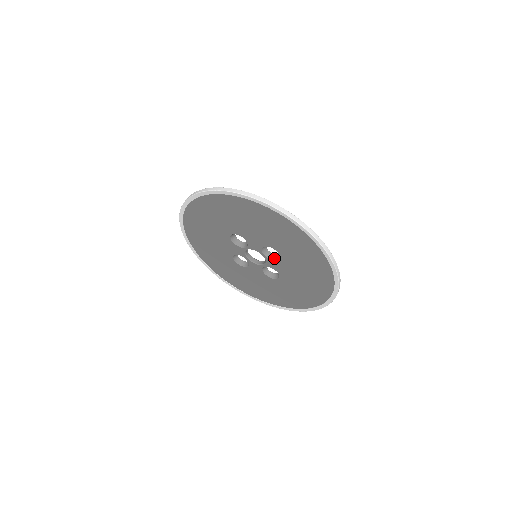
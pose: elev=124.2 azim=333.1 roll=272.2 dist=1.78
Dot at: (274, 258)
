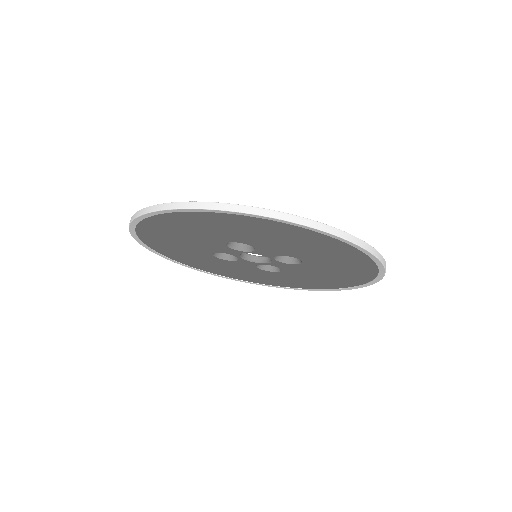
Dot at: (287, 261)
